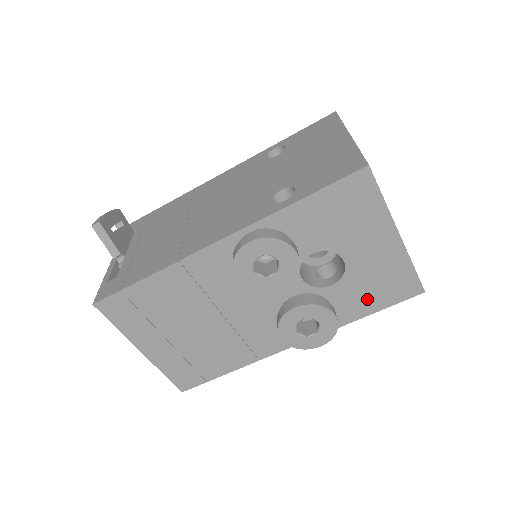
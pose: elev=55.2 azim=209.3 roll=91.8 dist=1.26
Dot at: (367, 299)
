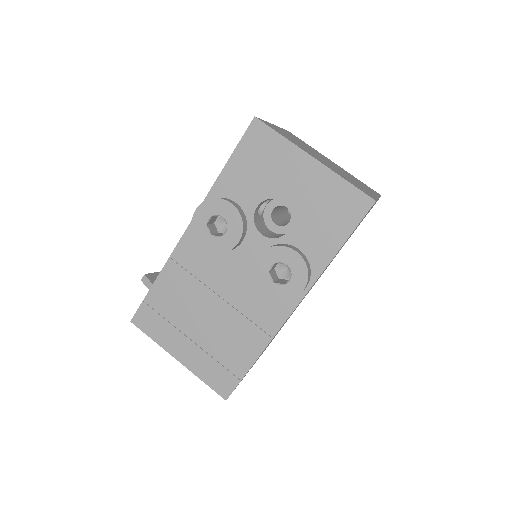
Dot at: (328, 232)
